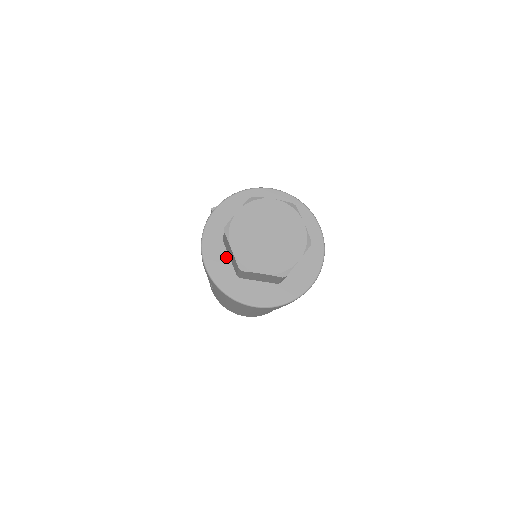
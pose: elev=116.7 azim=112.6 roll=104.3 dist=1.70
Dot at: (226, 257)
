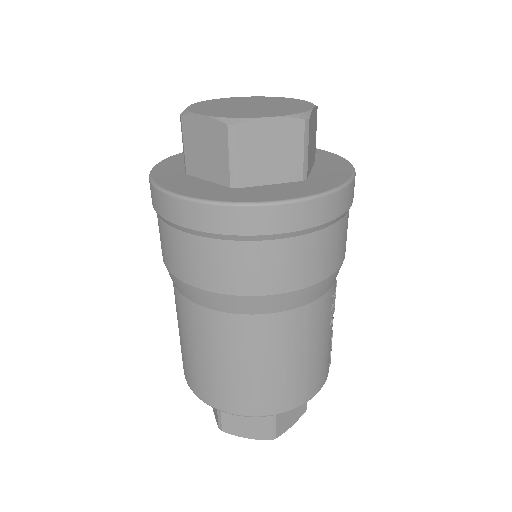
Dot at: occluded
